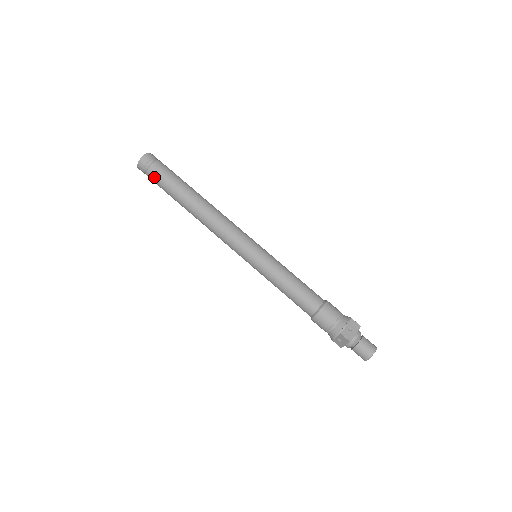
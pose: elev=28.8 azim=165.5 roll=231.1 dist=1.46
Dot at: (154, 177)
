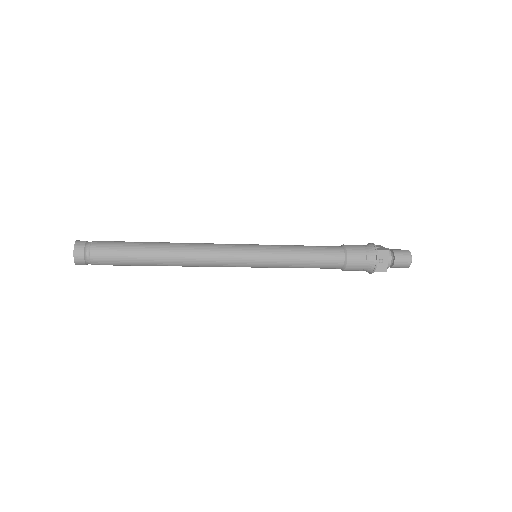
Dot at: occluded
